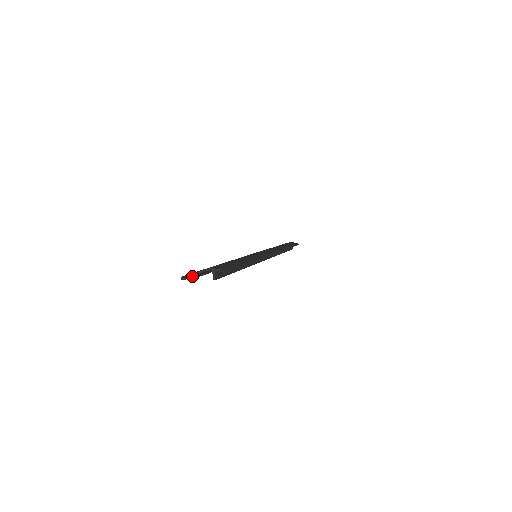
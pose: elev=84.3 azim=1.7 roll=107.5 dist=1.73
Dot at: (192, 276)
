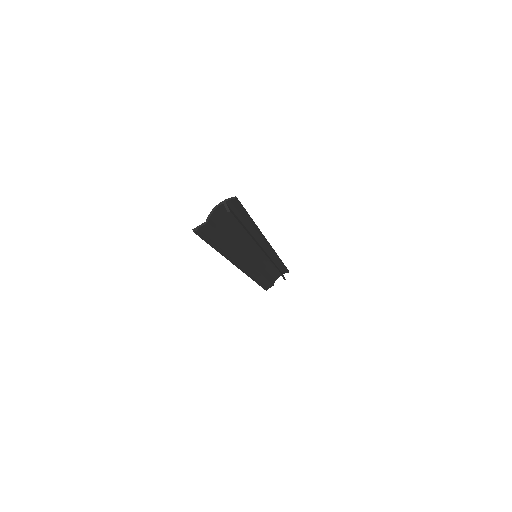
Dot at: (204, 224)
